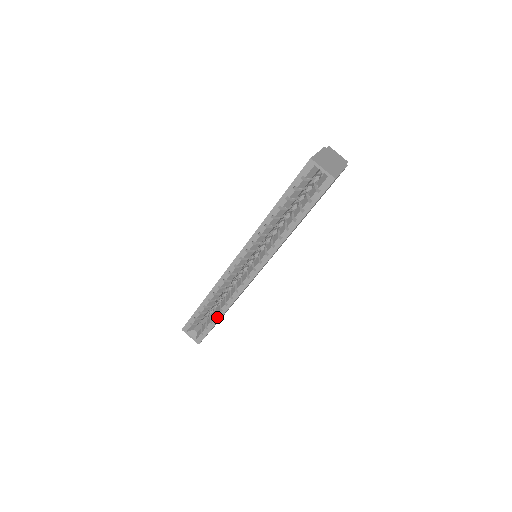
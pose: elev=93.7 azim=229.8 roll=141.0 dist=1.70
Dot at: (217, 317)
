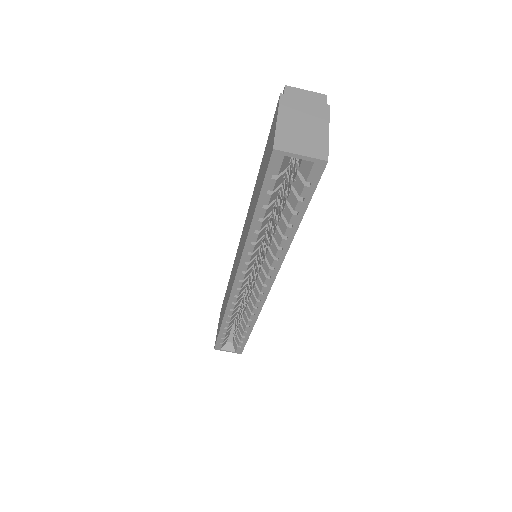
Dot at: (247, 332)
